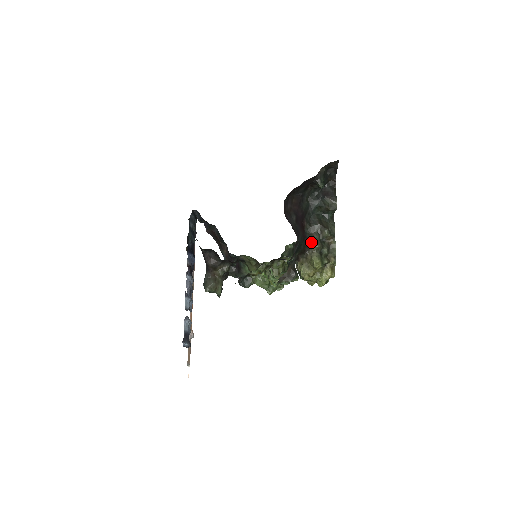
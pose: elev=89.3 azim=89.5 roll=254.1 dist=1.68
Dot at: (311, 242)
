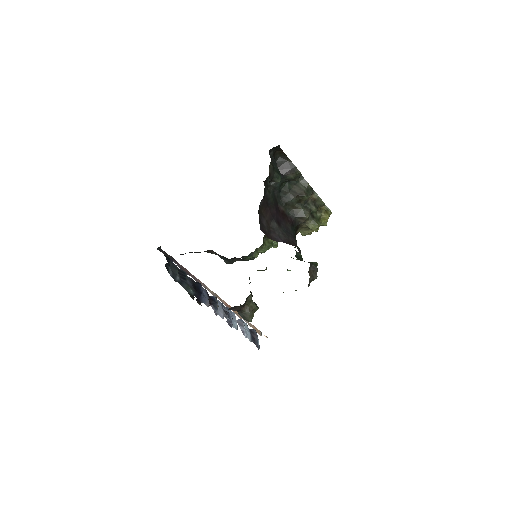
Dot at: (299, 218)
